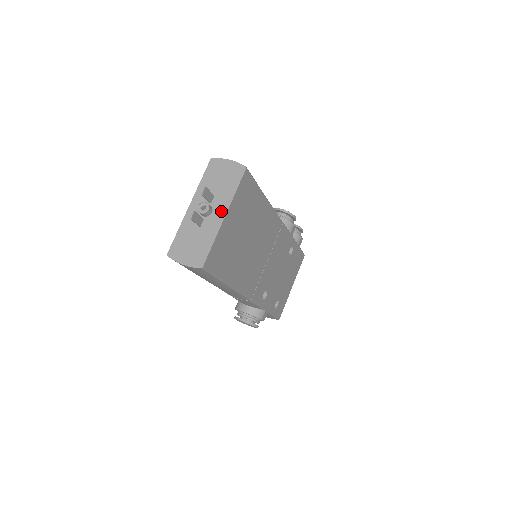
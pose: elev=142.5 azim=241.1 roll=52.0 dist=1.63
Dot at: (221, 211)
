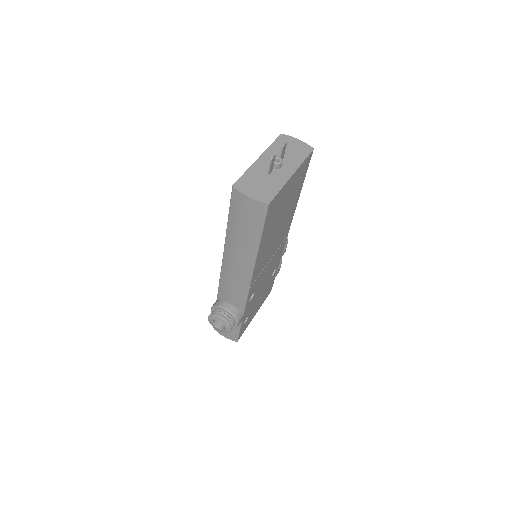
Dot at: (290, 170)
